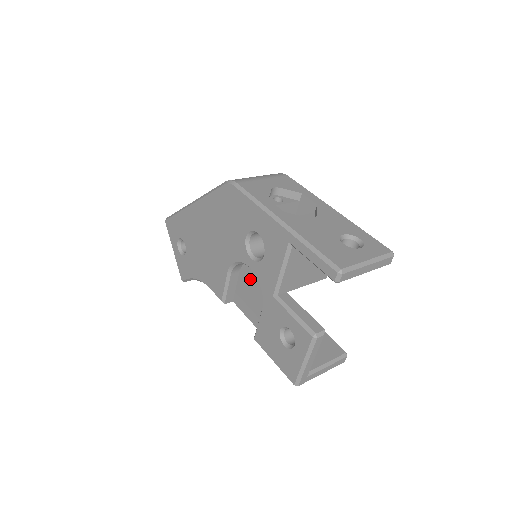
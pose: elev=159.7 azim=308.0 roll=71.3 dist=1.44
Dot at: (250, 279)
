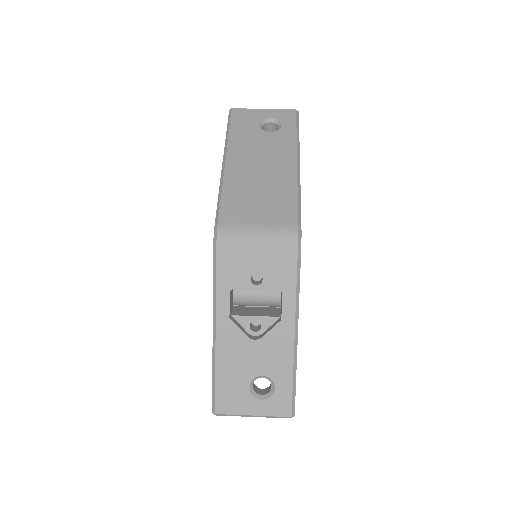
Dot at: occluded
